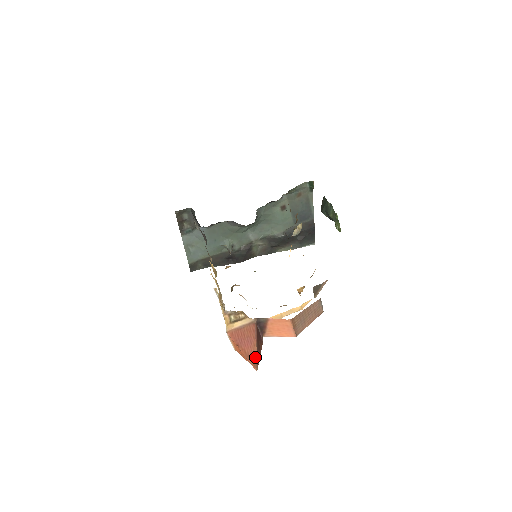
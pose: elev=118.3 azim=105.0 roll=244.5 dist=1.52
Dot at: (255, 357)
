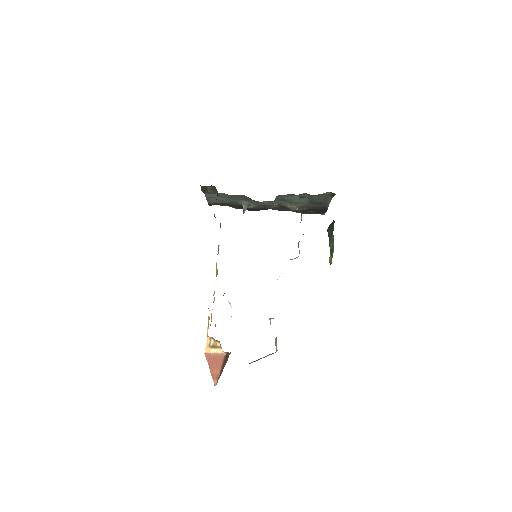
Dot at: (217, 378)
